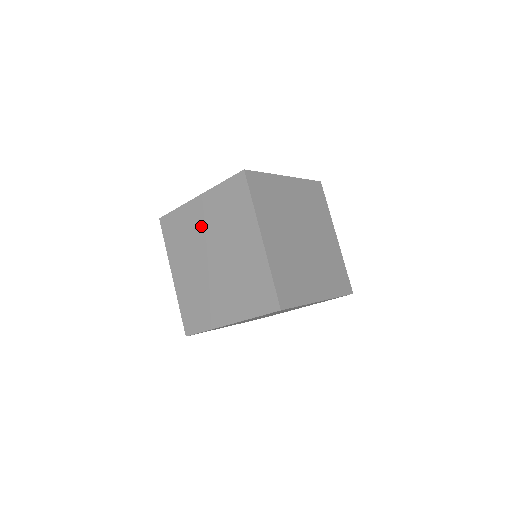
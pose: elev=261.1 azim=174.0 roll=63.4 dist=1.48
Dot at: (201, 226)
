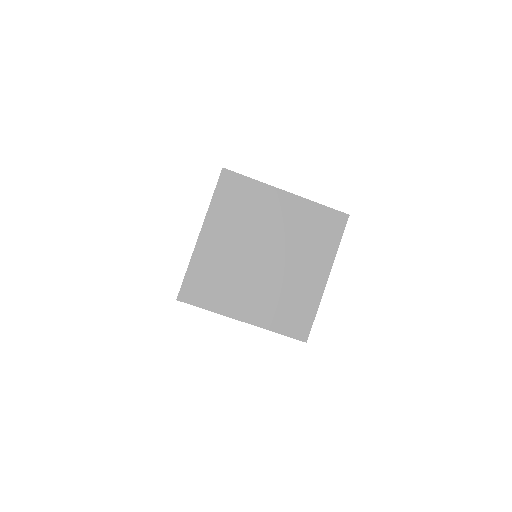
Dot at: occluded
